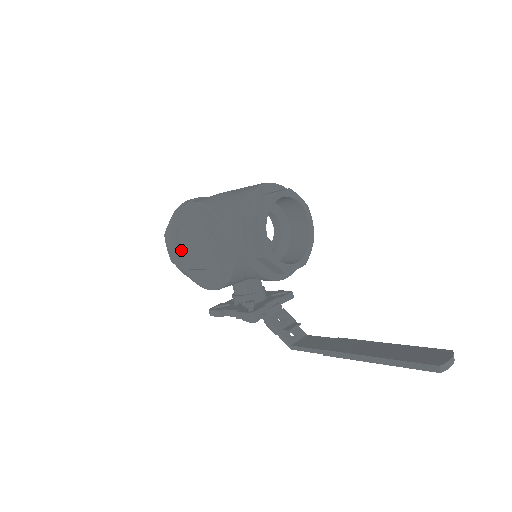
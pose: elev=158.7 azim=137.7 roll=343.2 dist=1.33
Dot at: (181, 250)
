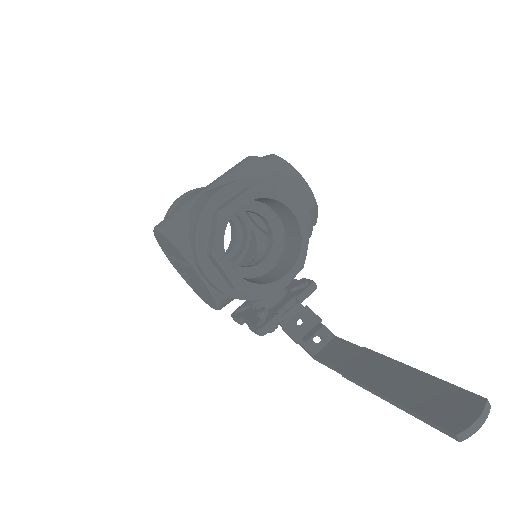
Dot at: (177, 267)
